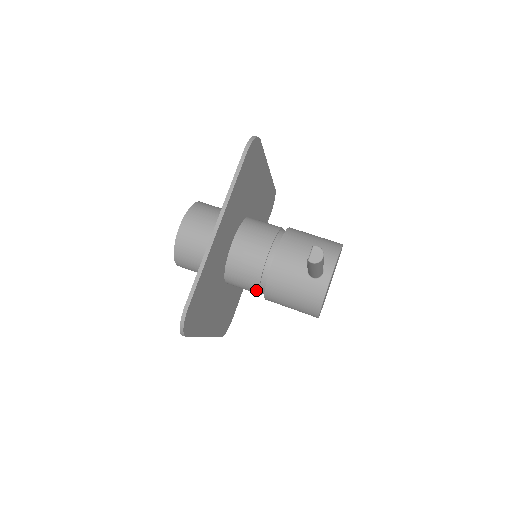
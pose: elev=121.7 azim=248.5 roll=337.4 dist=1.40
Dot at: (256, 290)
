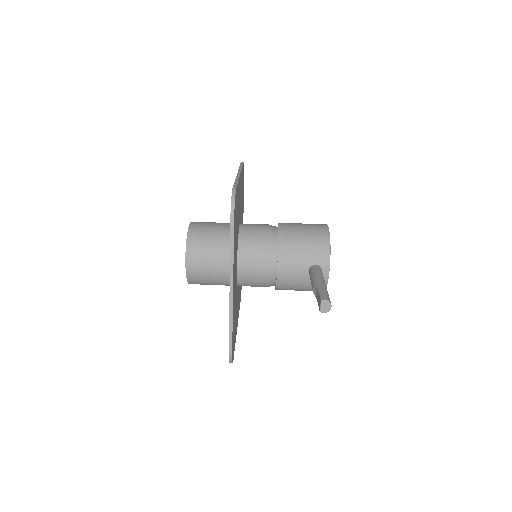
Dot at: occluded
